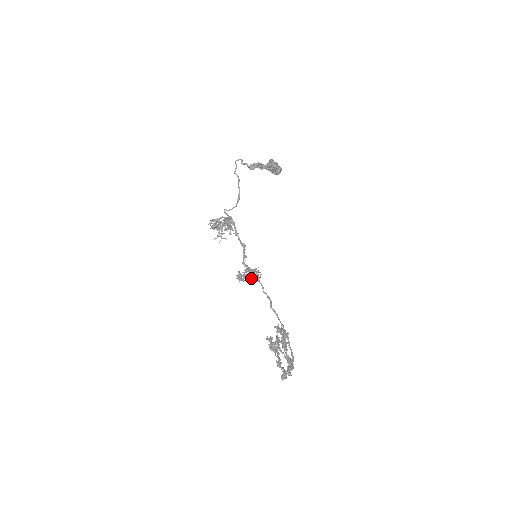
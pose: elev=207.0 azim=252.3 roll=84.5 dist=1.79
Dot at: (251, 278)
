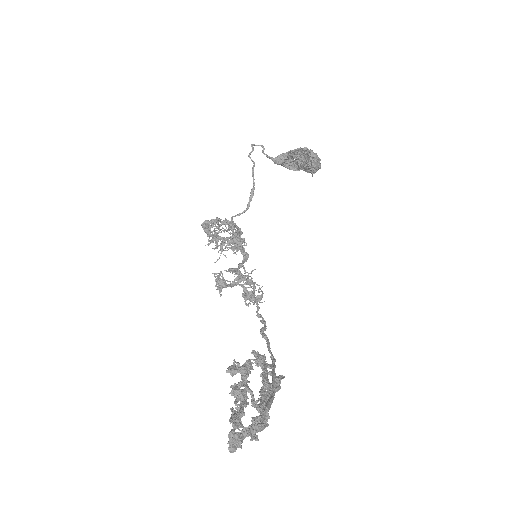
Dot at: (247, 304)
